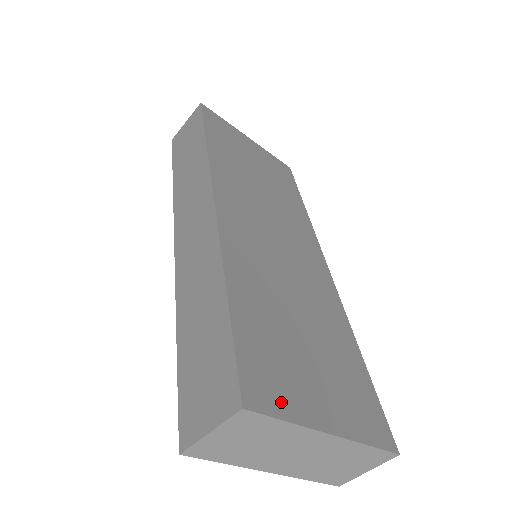
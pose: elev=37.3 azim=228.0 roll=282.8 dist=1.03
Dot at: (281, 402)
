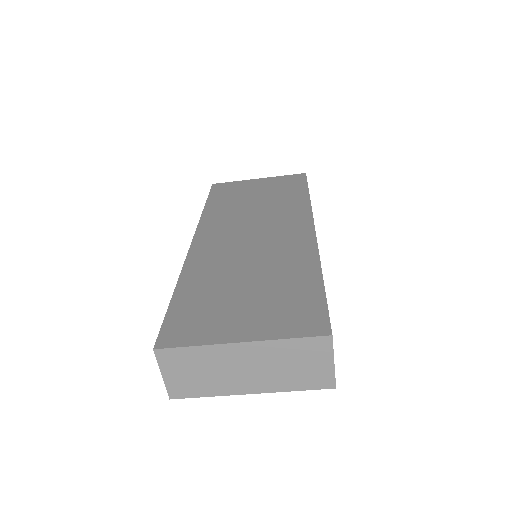
Dot at: (193, 337)
